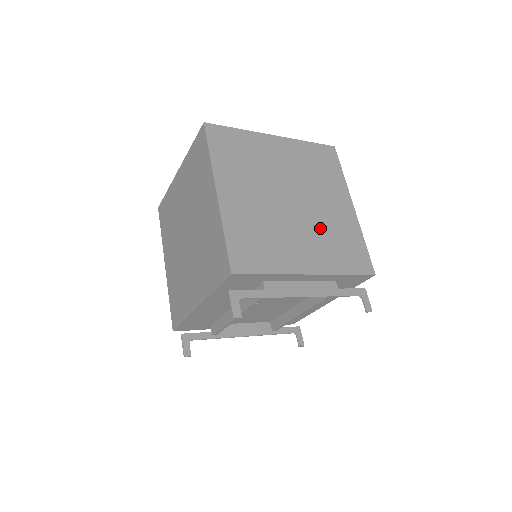
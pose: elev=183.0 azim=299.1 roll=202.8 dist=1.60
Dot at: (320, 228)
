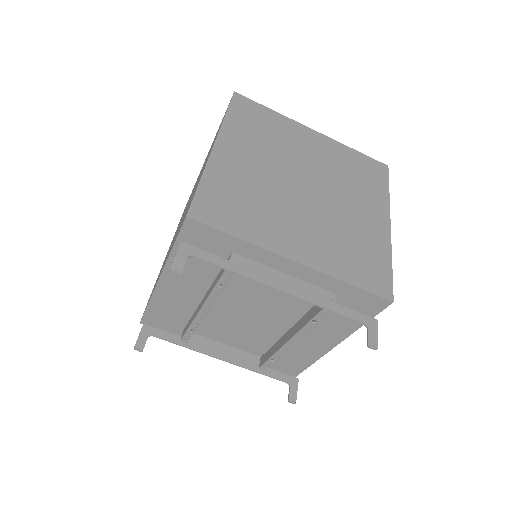
Dot at: (332, 225)
